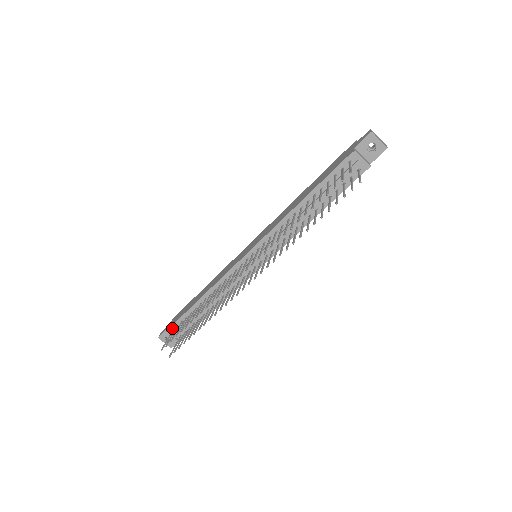
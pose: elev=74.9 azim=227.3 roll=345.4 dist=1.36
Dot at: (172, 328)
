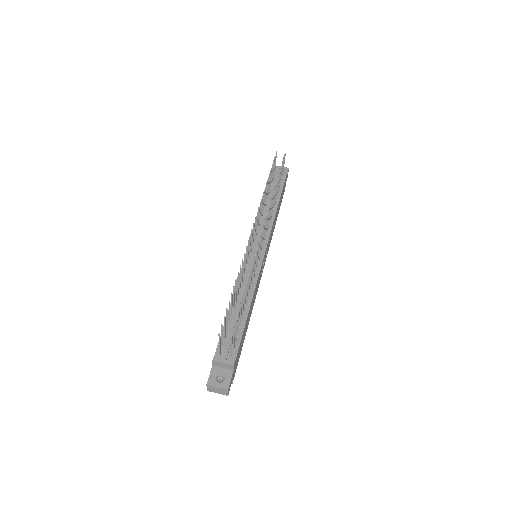
Dot at: (217, 353)
